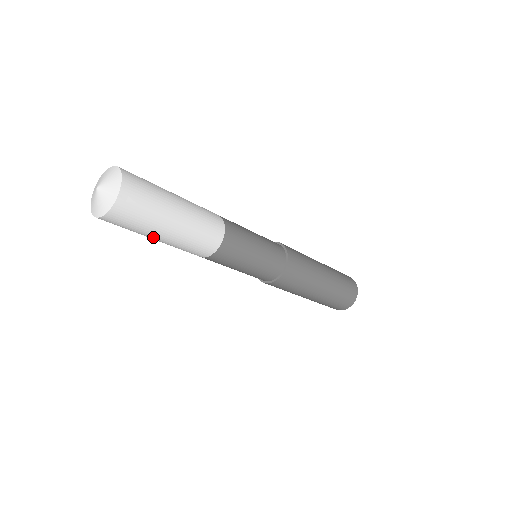
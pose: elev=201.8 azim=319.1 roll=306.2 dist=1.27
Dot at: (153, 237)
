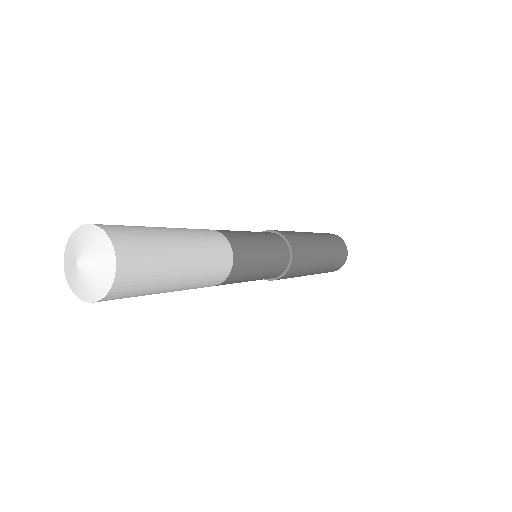
Dot at: occluded
